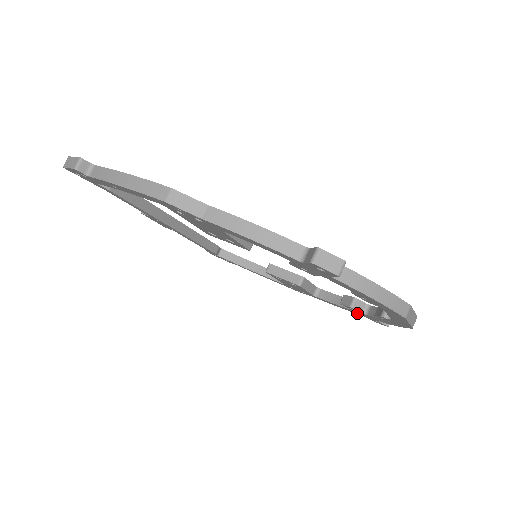
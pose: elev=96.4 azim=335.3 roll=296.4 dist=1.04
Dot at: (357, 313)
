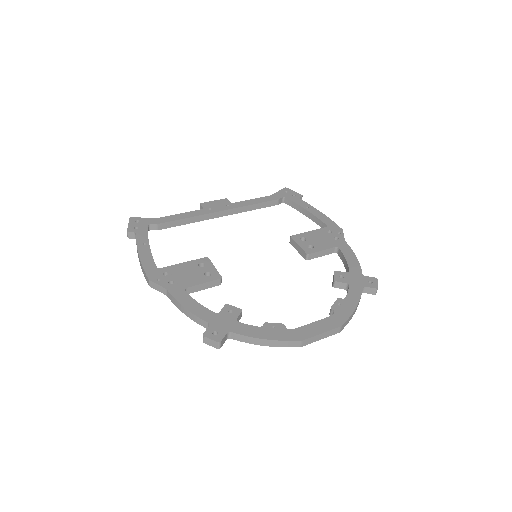
Dot at: occluded
